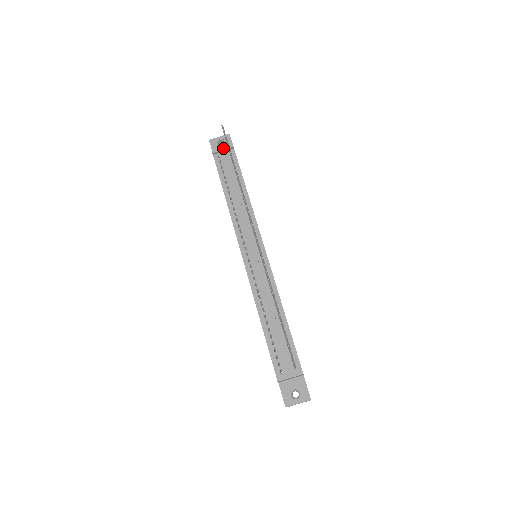
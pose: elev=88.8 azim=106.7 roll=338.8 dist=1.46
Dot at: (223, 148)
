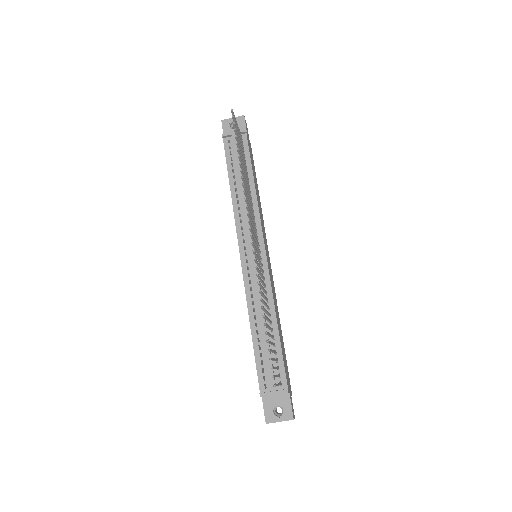
Dot at: (234, 132)
